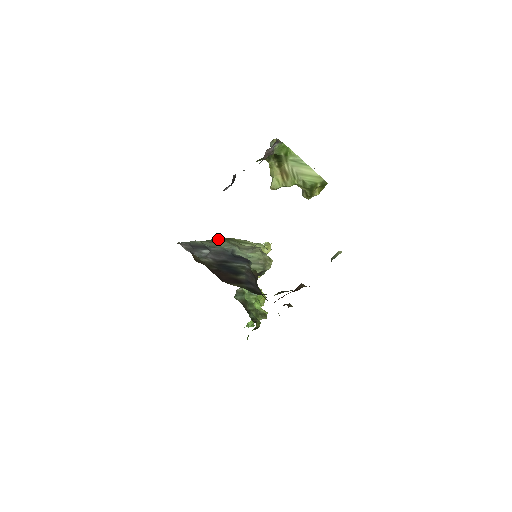
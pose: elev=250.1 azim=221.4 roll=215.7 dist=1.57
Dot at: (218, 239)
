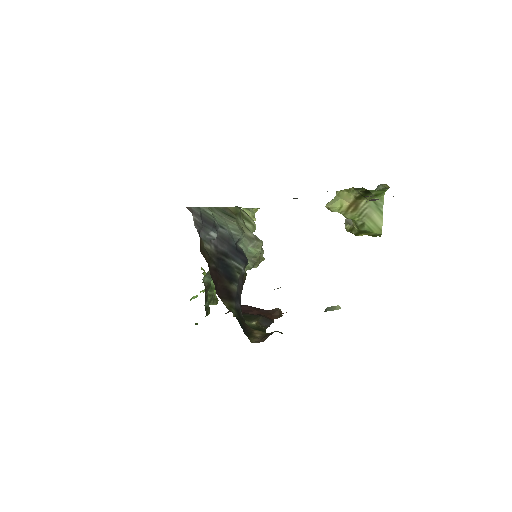
Dot at: (228, 210)
